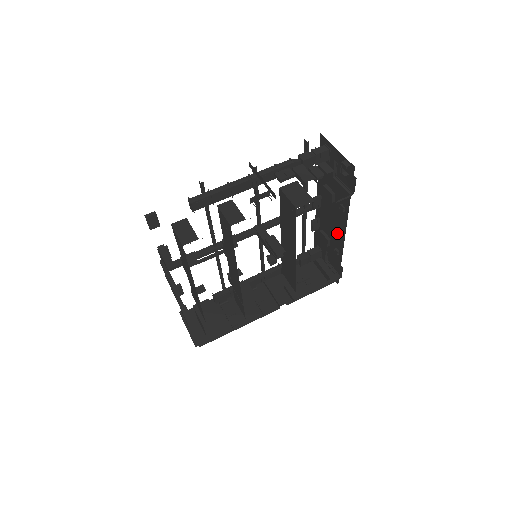
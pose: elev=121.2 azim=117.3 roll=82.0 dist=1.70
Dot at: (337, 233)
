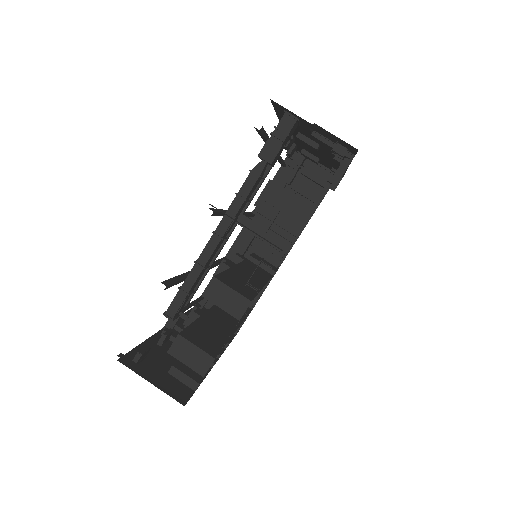
Dot at: occluded
